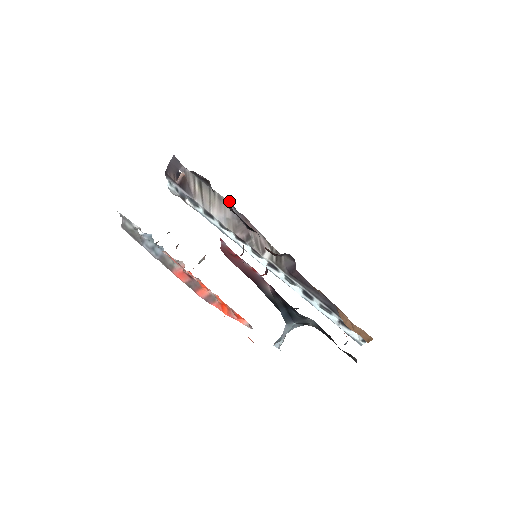
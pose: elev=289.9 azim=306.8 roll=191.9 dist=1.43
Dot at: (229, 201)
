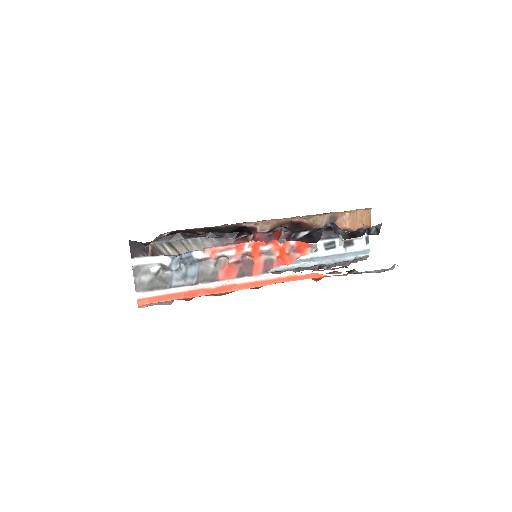
Dot at: (204, 236)
